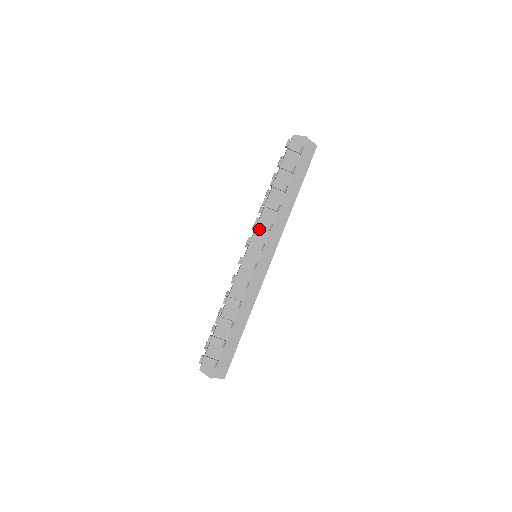
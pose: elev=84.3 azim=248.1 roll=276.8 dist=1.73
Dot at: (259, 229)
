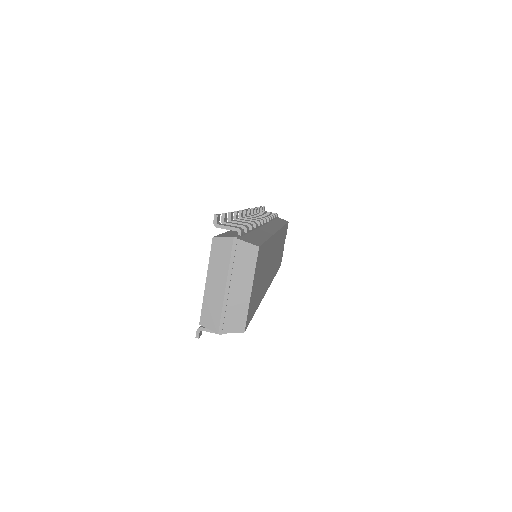
Dot at: occluded
